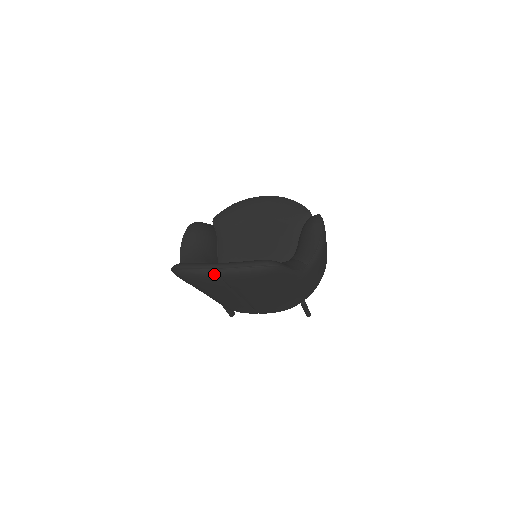
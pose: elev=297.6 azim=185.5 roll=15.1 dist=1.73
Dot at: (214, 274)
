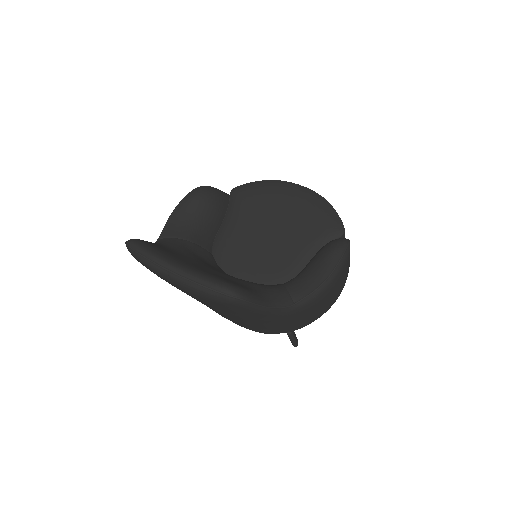
Dot at: (163, 274)
